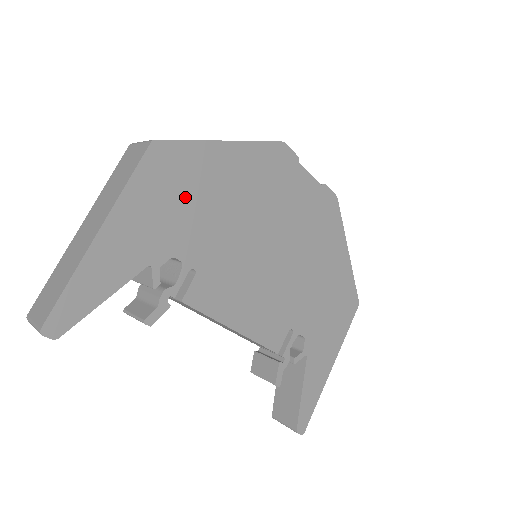
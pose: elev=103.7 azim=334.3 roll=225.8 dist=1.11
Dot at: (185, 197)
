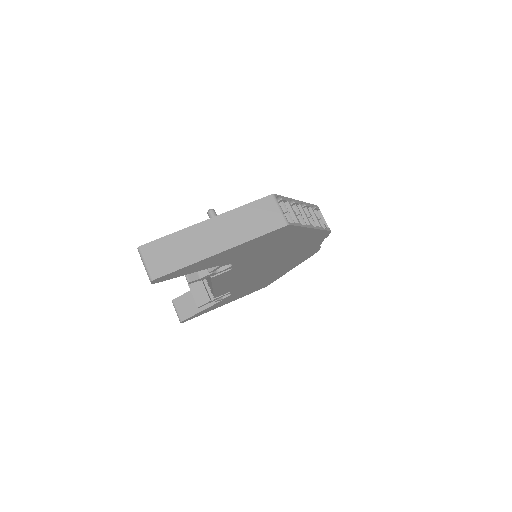
Dot at: (268, 245)
